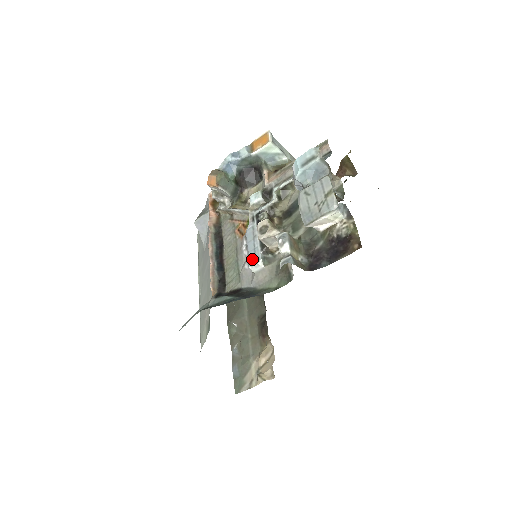
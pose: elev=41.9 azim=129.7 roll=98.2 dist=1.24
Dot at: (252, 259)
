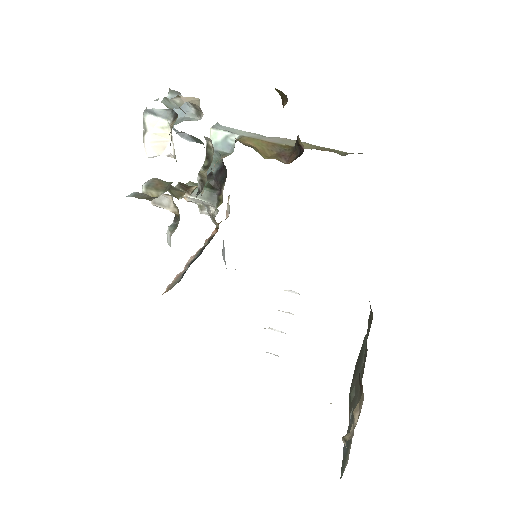
Dot at: occluded
